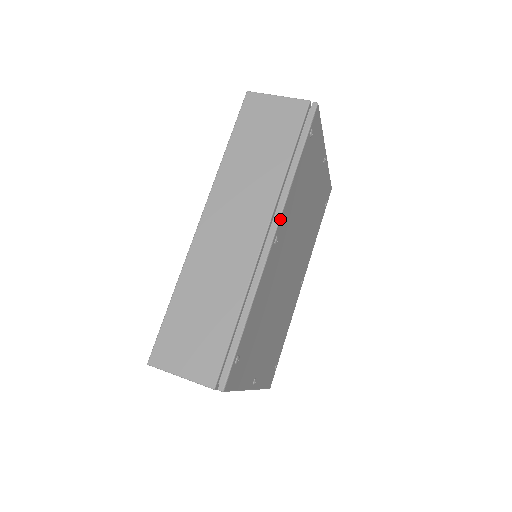
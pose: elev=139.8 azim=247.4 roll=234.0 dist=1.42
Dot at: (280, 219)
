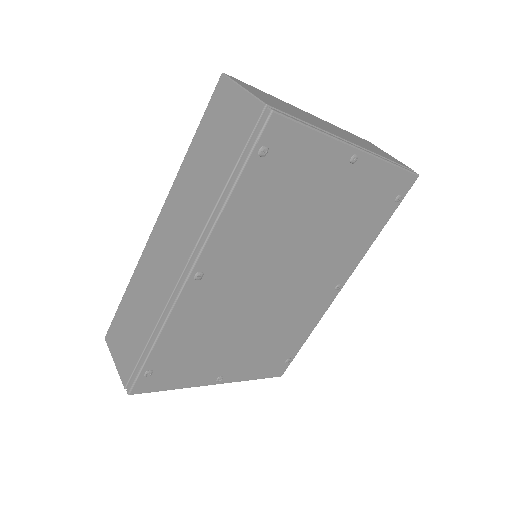
Dot at: (200, 256)
